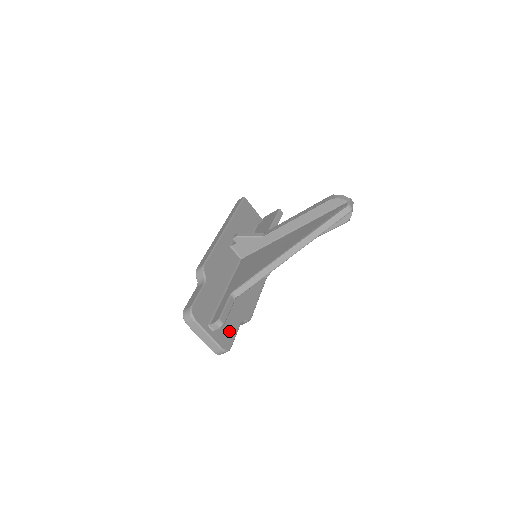
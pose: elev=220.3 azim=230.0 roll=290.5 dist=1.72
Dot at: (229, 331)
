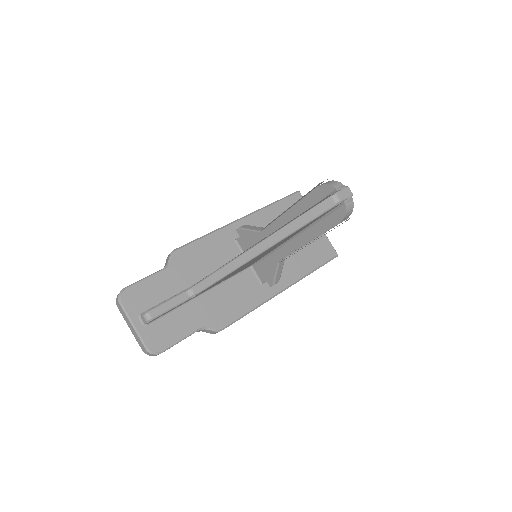
Dot at: (171, 332)
